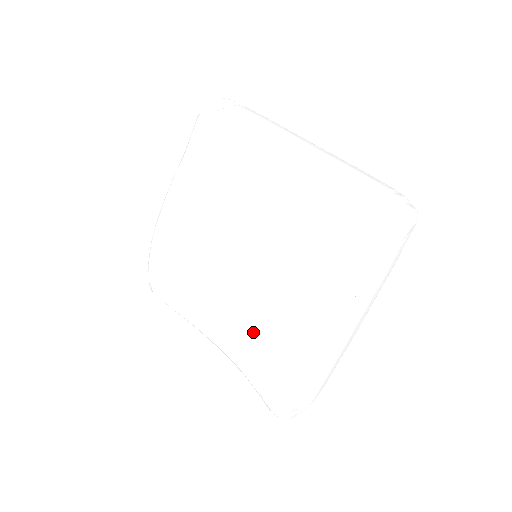
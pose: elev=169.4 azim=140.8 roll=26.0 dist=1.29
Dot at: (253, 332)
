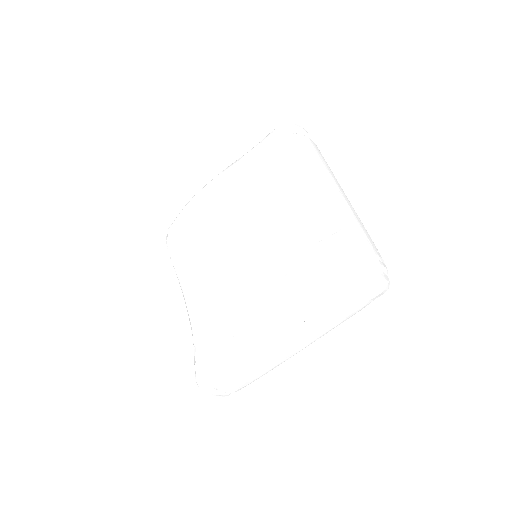
Dot at: (219, 311)
